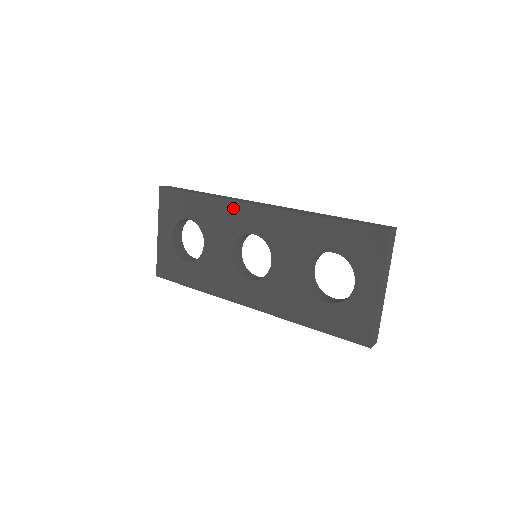
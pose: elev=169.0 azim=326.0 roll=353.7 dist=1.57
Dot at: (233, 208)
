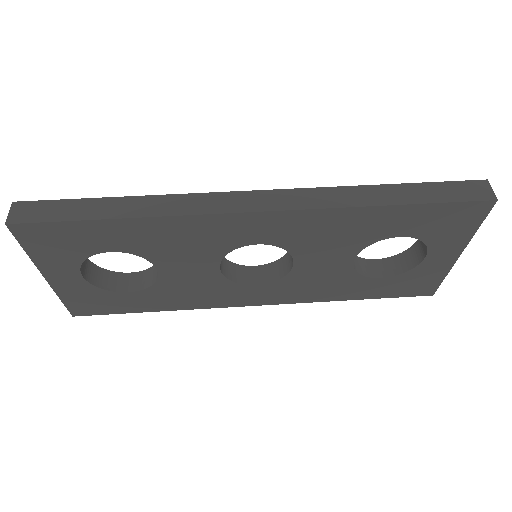
Dot at: (207, 224)
